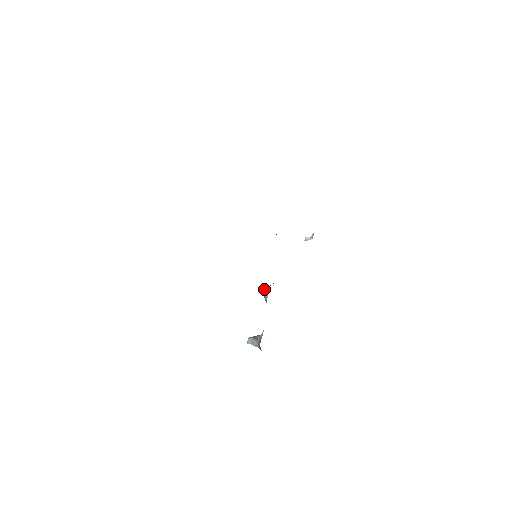
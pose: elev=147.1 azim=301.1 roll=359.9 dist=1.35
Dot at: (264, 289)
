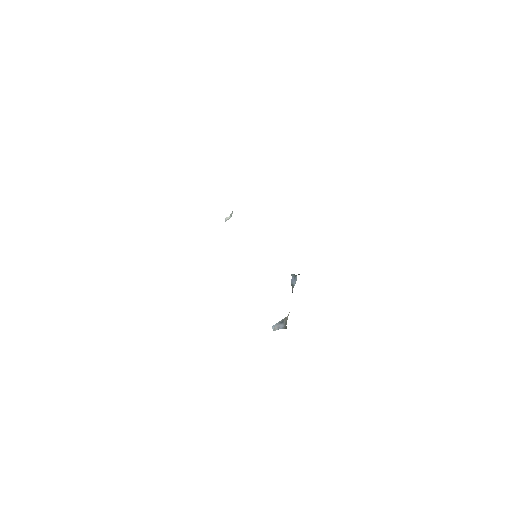
Dot at: (293, 278)
